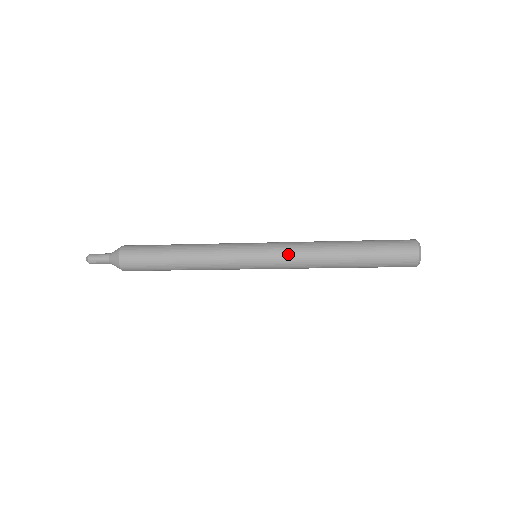
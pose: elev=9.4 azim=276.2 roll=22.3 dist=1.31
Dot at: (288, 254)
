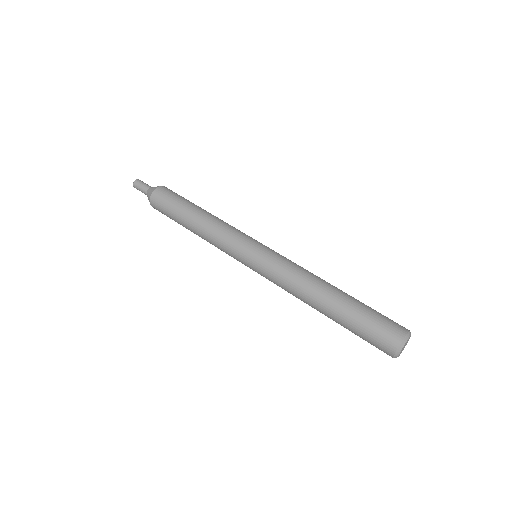
Dot at: (277, 272)
